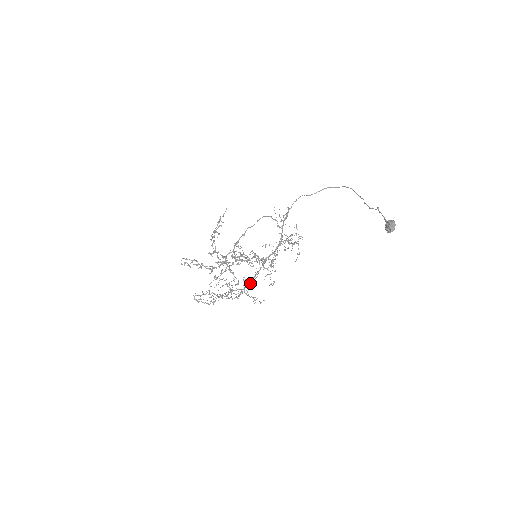
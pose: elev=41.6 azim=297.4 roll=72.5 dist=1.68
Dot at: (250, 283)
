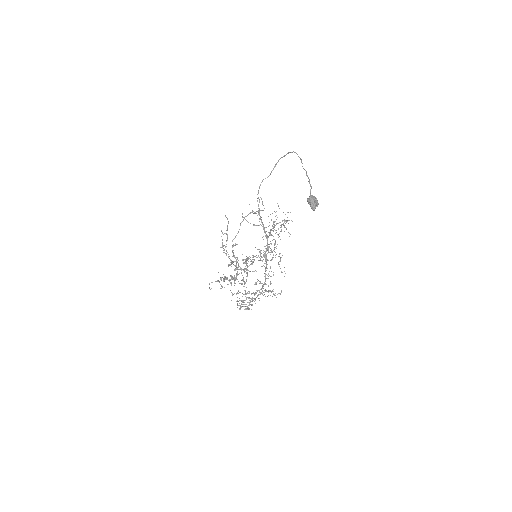
Dot at: (265, 280)
